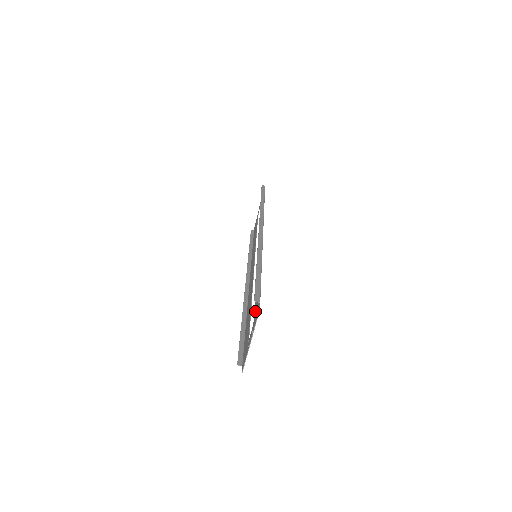
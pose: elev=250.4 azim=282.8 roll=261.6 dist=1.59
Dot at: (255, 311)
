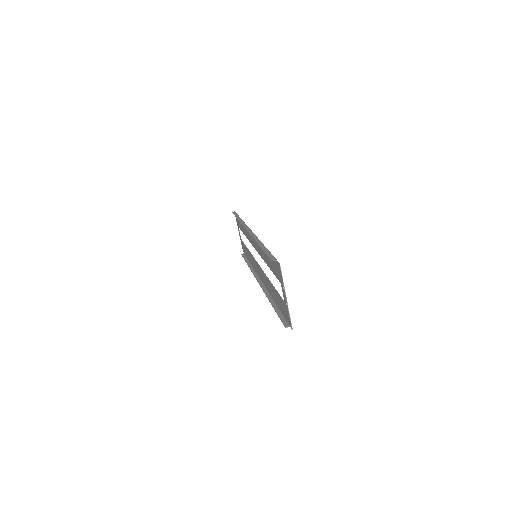
Dot at: (277, 274)
